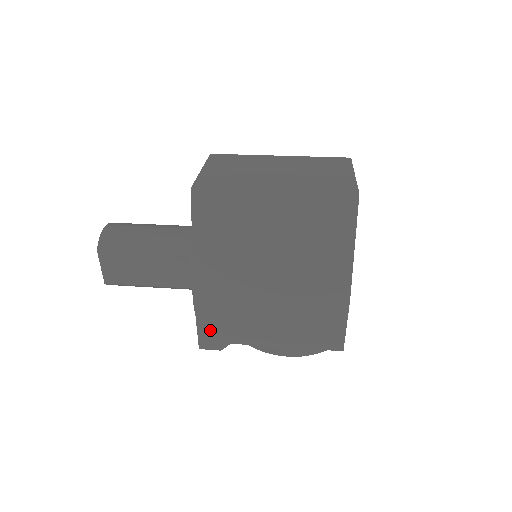
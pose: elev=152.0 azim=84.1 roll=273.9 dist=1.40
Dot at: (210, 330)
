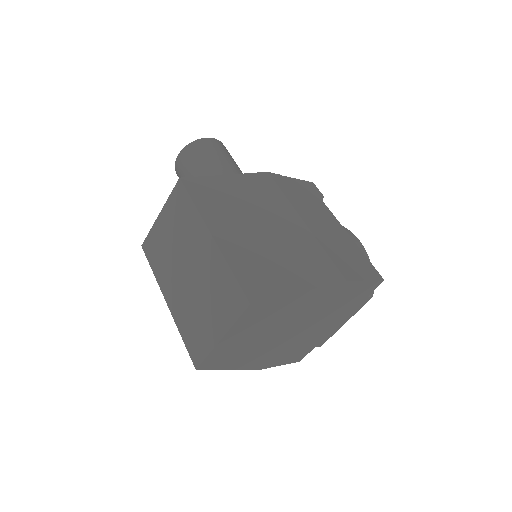
Dot at: occluded
